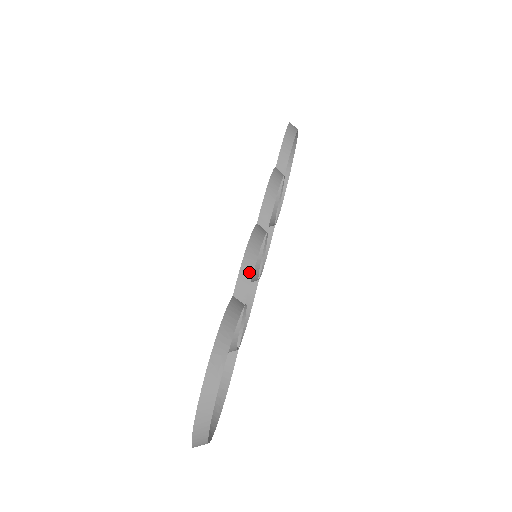
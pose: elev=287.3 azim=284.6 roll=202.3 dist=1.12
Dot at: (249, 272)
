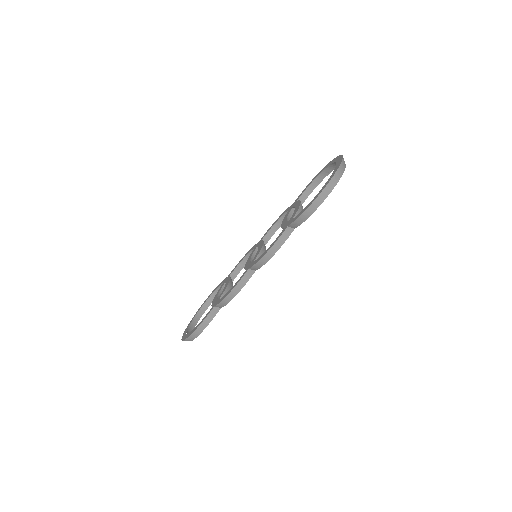
Dot at: (225, 303)
